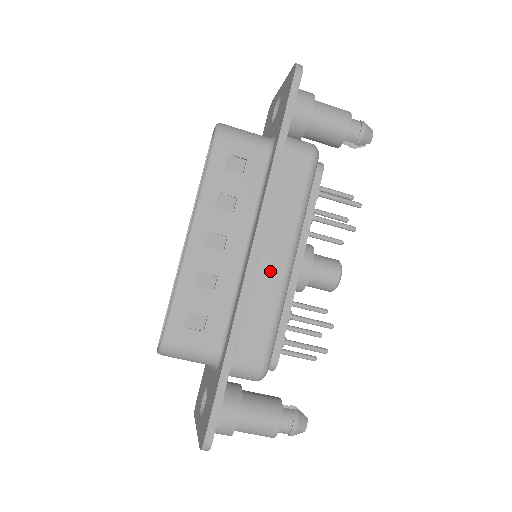
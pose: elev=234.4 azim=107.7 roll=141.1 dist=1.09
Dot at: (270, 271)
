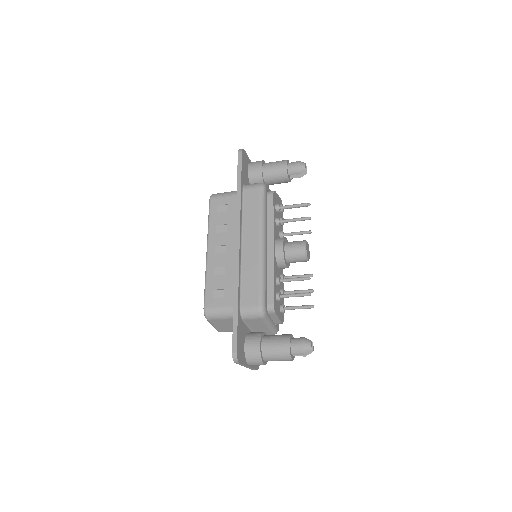
Dot at: (251, 253)
